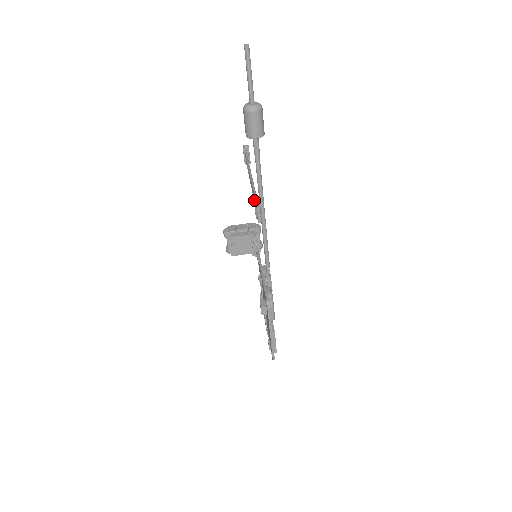
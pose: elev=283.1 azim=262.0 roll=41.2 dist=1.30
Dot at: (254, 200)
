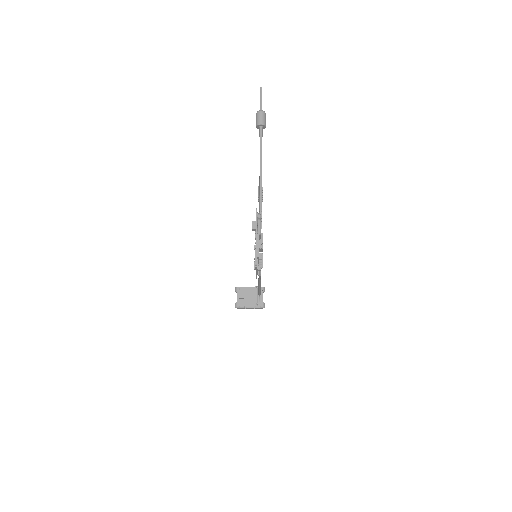
Dot at: occluded
